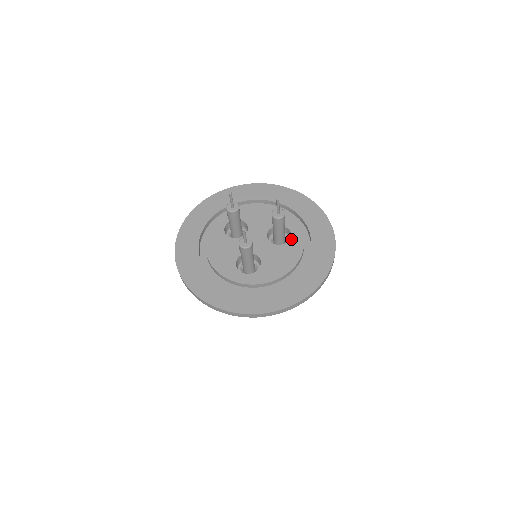
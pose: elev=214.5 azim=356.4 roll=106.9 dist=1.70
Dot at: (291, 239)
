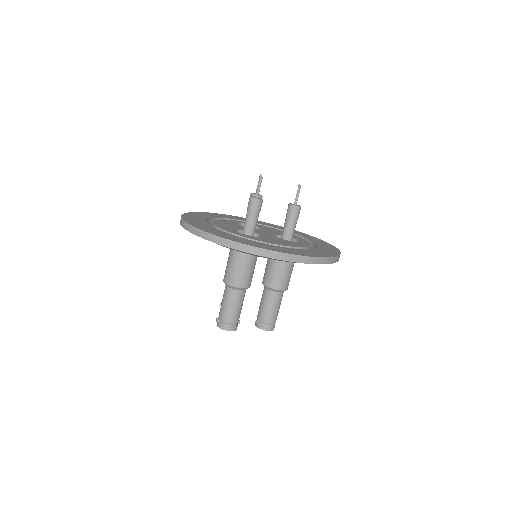
Dot at: (297, 242)
